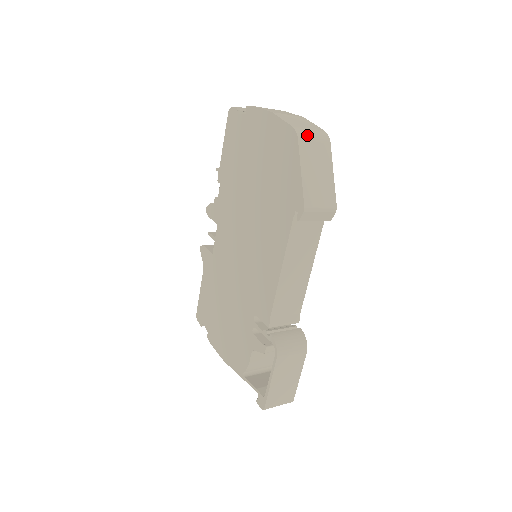
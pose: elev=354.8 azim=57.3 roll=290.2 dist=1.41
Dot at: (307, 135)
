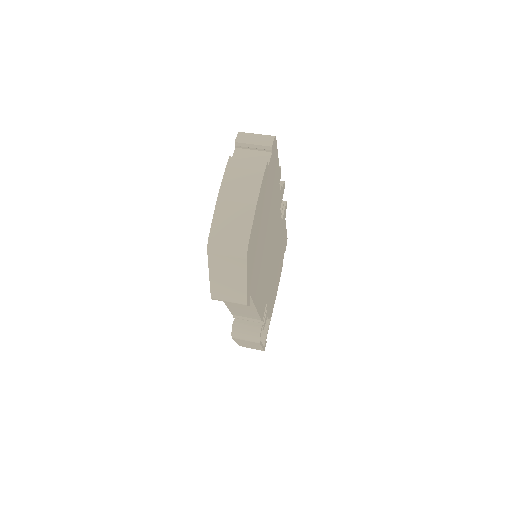
Dot at: (219, 249)
